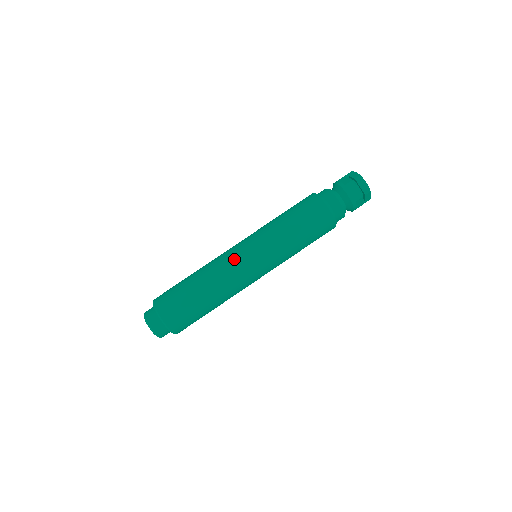
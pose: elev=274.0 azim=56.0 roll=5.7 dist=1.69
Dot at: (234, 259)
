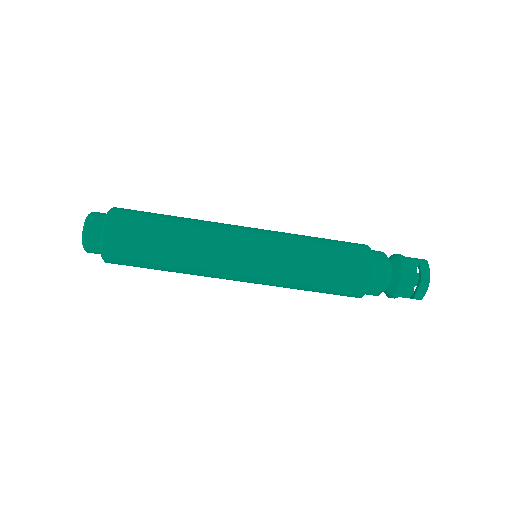
Dot at: (230, 252)
